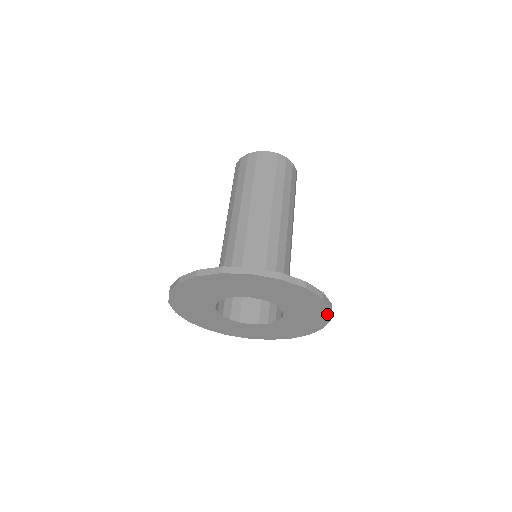
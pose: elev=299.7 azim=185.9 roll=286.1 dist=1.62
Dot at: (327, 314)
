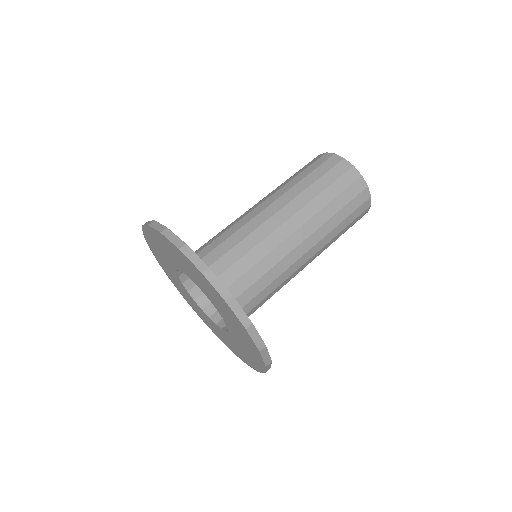
Dot at: (249, 336)
